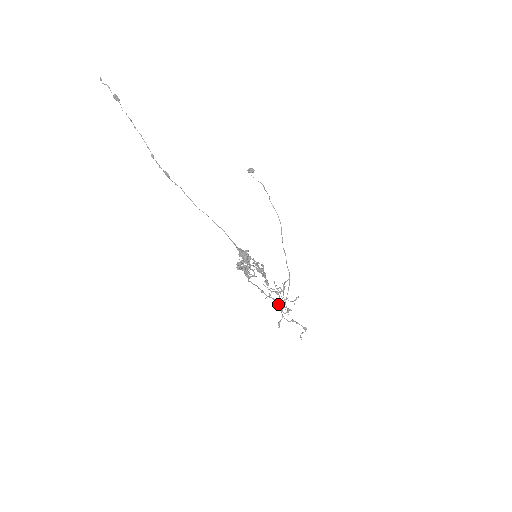
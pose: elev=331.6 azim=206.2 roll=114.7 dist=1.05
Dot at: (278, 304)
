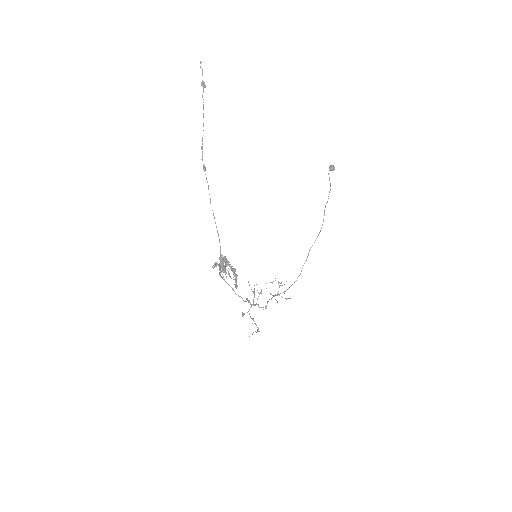
Dot at: (249, 301)
